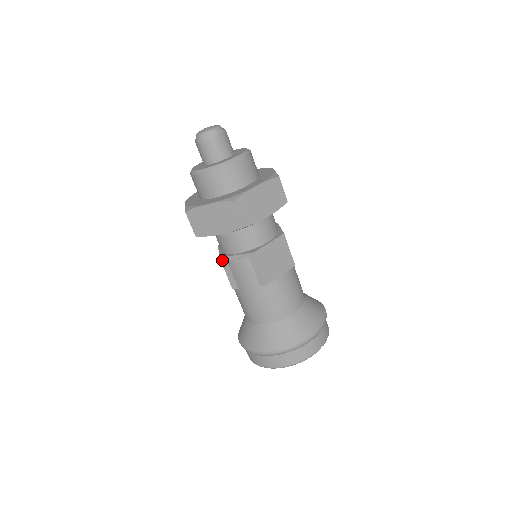
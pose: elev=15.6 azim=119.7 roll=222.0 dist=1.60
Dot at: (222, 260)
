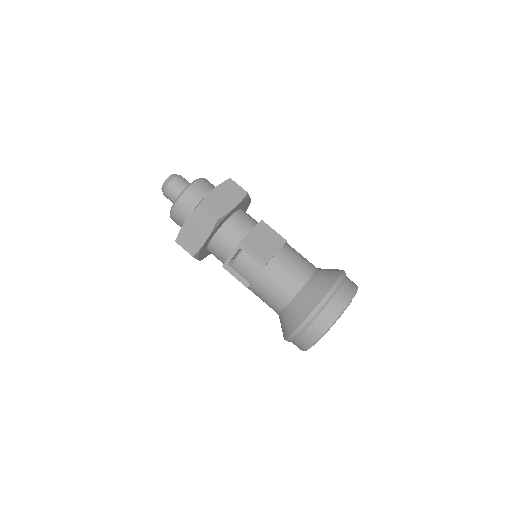
Dot at: (225, 267)
